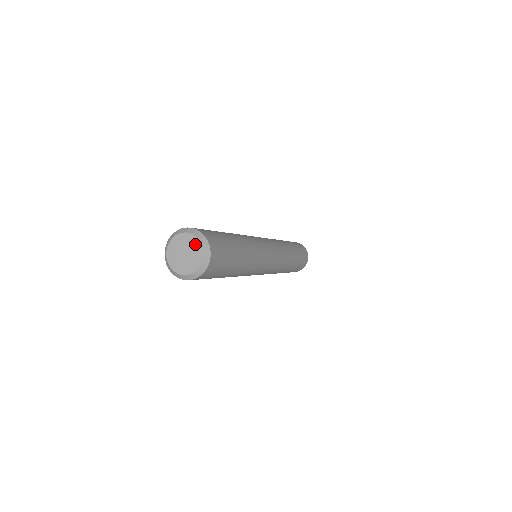
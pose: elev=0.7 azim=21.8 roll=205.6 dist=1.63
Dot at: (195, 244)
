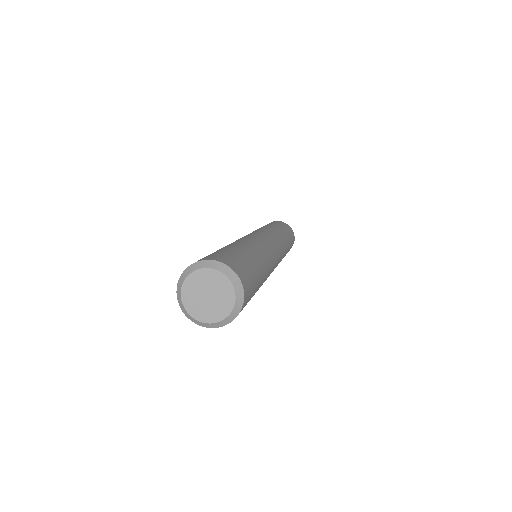
Dot at: (228, 298)
